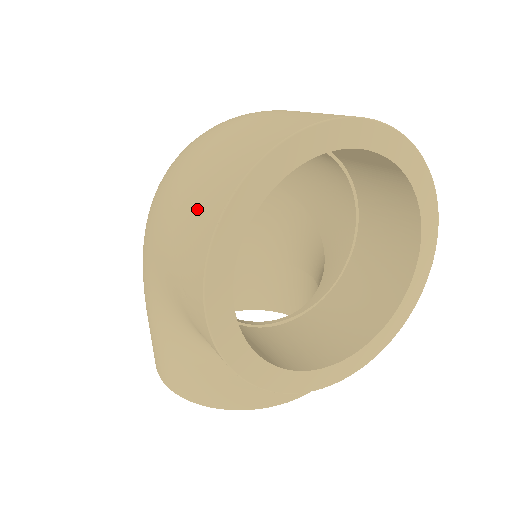
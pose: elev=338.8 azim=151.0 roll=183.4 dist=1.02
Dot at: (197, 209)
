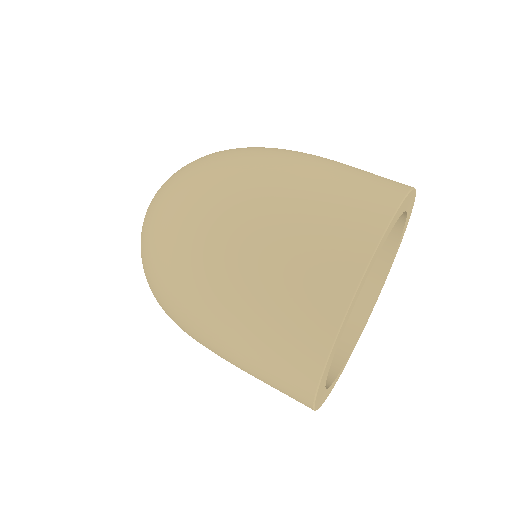
Dot at: (277, 377)
